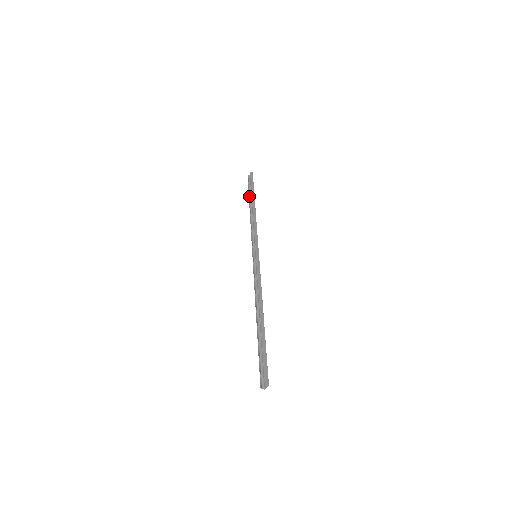
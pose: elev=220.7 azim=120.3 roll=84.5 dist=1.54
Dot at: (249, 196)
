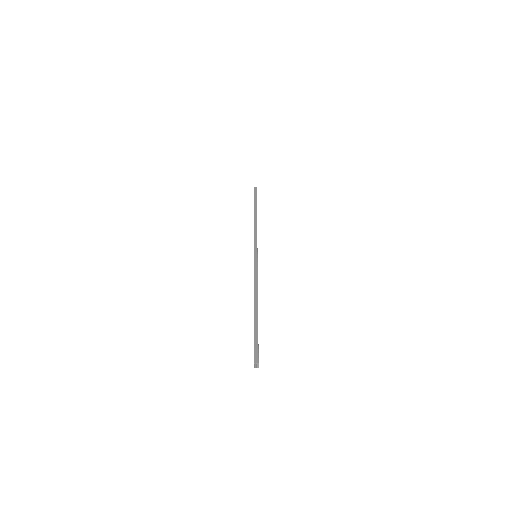
Dot at: occluded
